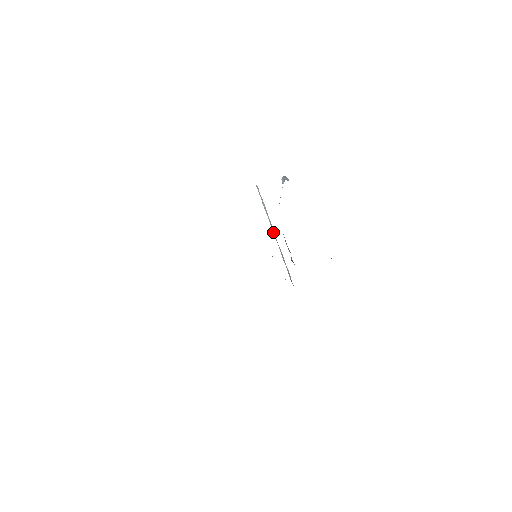
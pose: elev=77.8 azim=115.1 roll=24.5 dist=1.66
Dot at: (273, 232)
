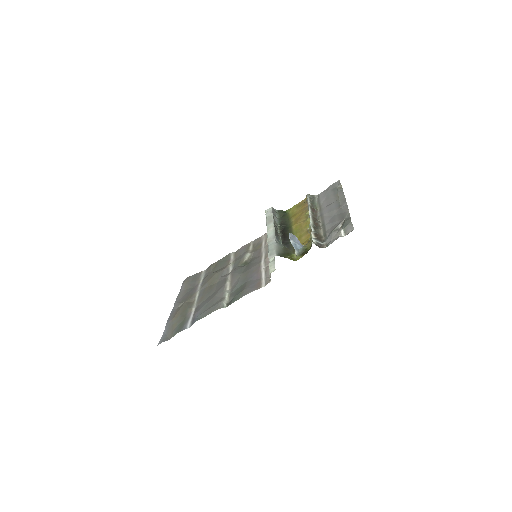
Dot at: occluded
